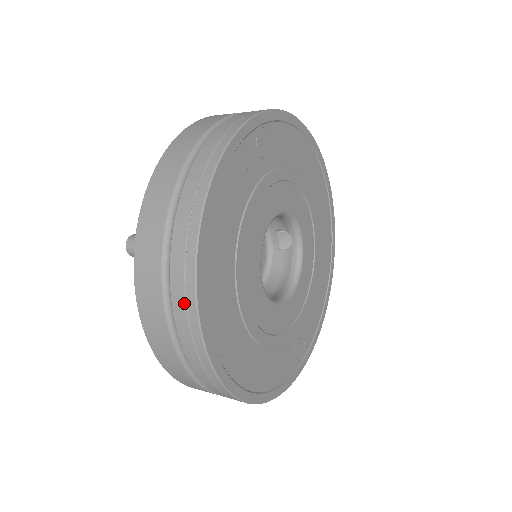
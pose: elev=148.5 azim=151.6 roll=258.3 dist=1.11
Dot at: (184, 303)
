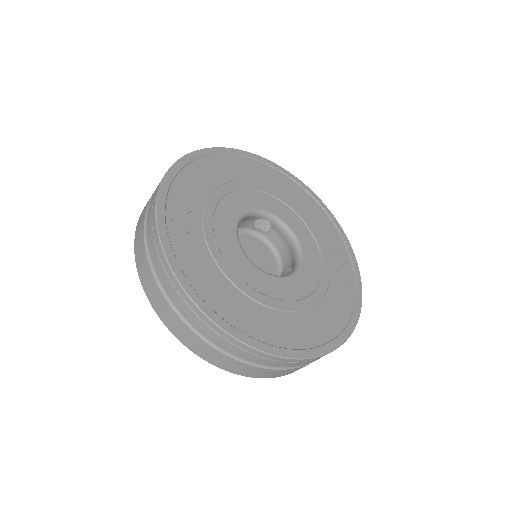
Dot at: (234, 346)
